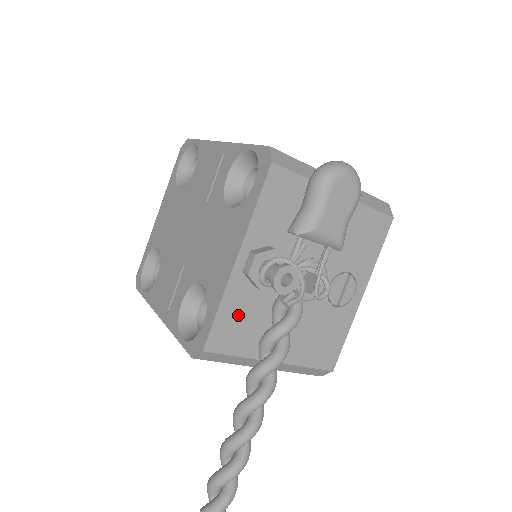
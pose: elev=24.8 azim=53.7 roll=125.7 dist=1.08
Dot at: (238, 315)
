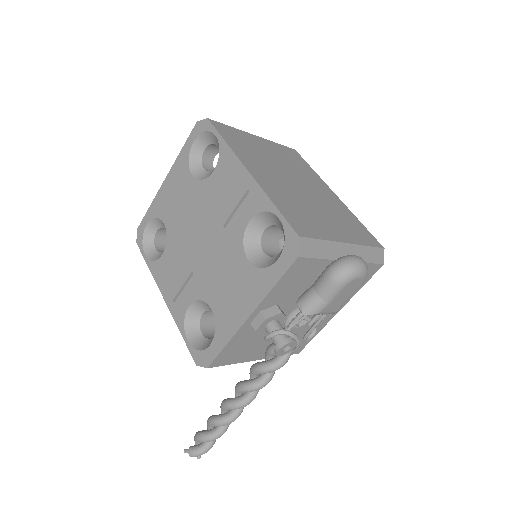
Dot at: (239, 345)
